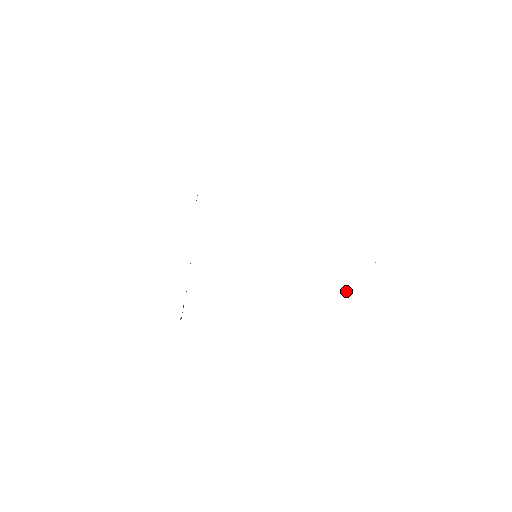
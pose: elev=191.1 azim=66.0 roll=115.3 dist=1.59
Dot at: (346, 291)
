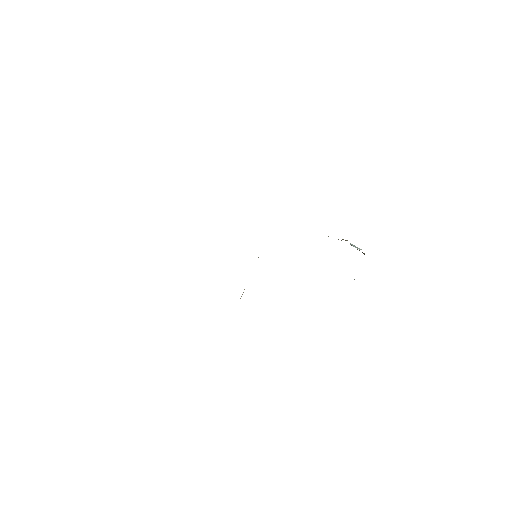
Dot at: (354, 279)
